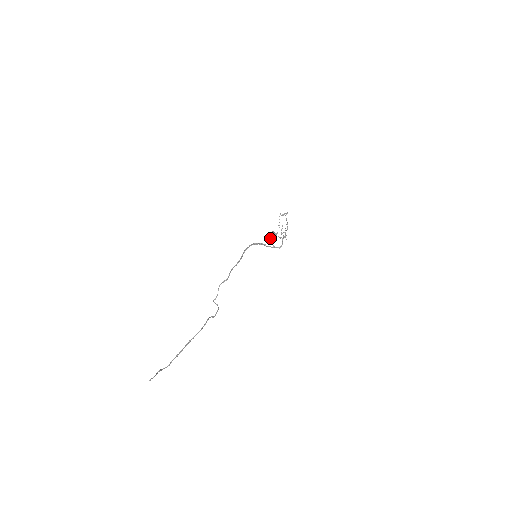
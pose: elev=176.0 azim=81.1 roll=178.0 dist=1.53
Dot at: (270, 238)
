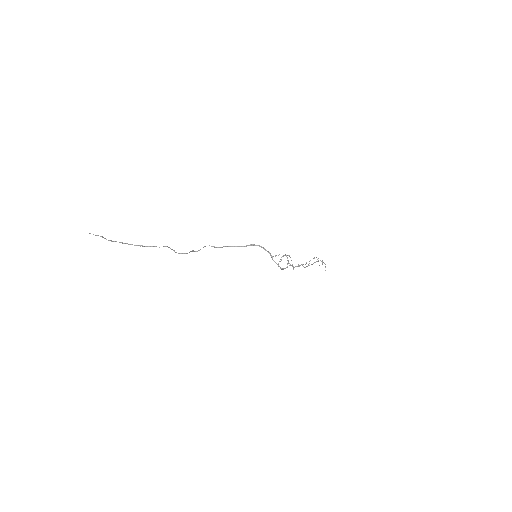
Dot at: occluded
